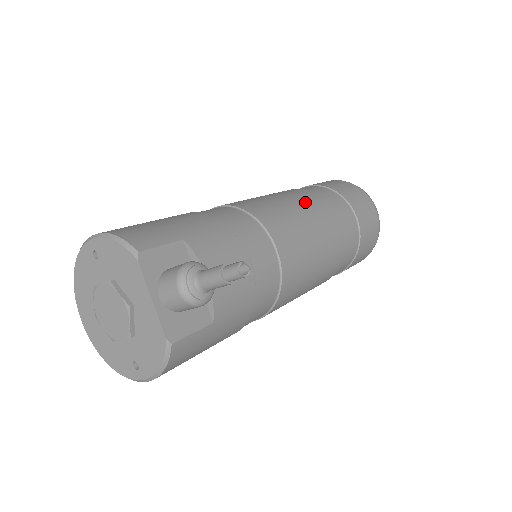
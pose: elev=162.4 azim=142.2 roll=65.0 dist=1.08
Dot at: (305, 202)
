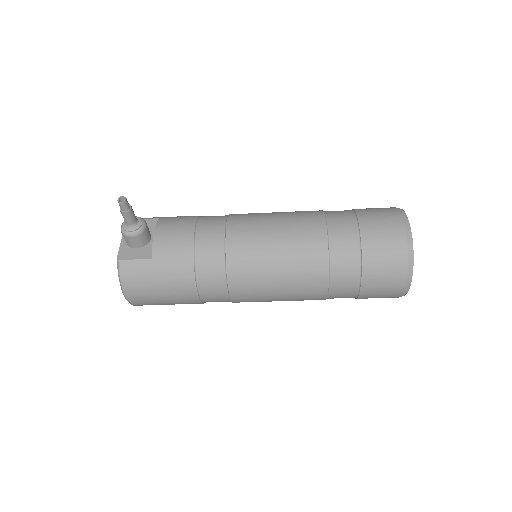
Dot at: (295, 212)
